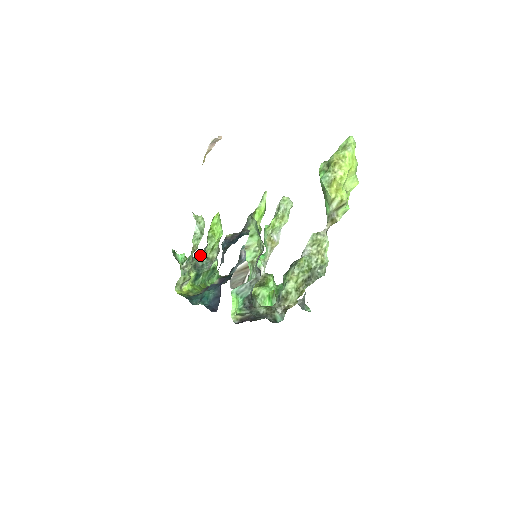
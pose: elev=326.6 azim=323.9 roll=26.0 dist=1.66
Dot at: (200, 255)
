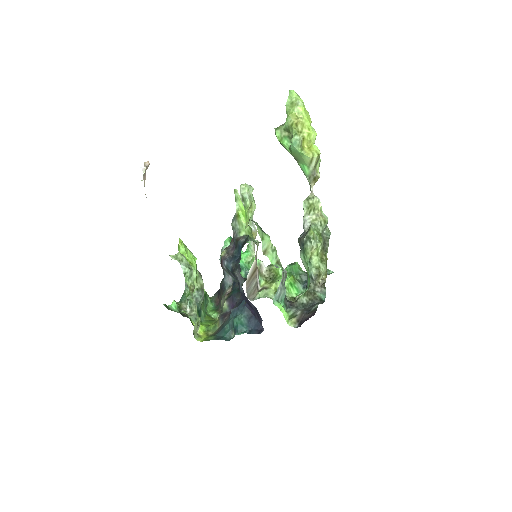
Dot at: (186, 292)
